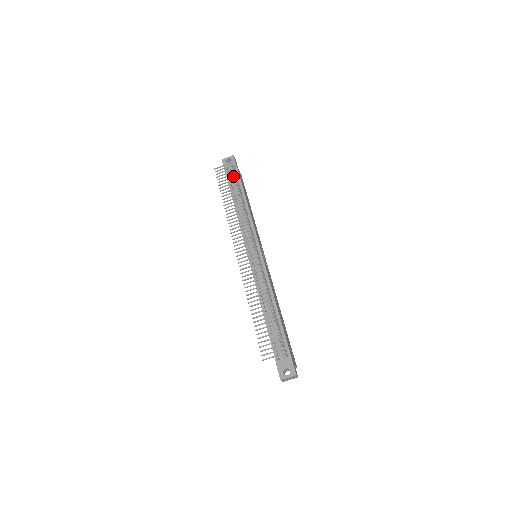
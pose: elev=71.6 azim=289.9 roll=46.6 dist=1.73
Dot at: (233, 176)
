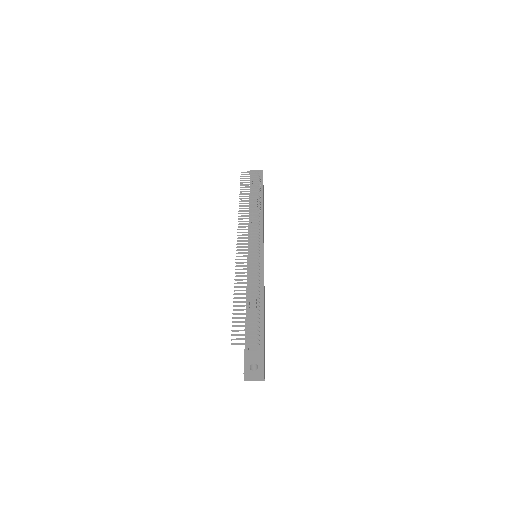
Dot at: occluded
